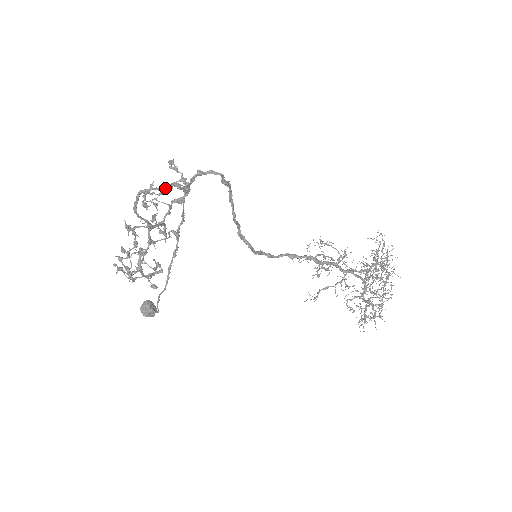
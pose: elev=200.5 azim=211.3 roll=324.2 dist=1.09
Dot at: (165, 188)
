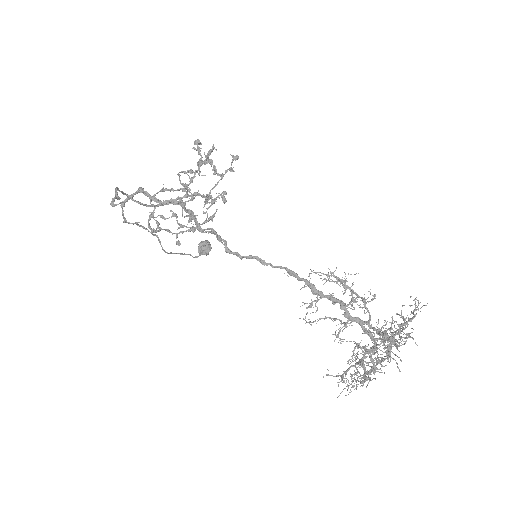
Dot at: (117, 196)
